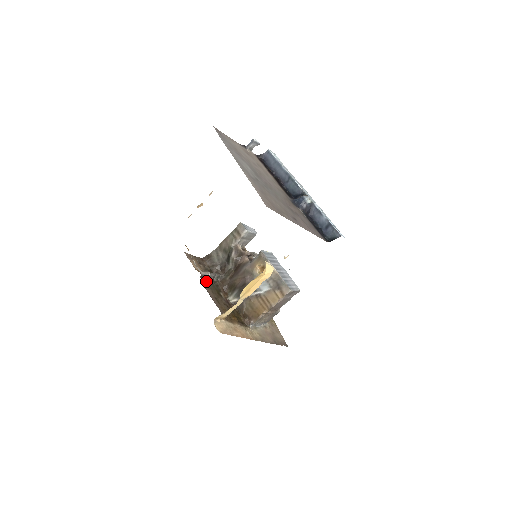
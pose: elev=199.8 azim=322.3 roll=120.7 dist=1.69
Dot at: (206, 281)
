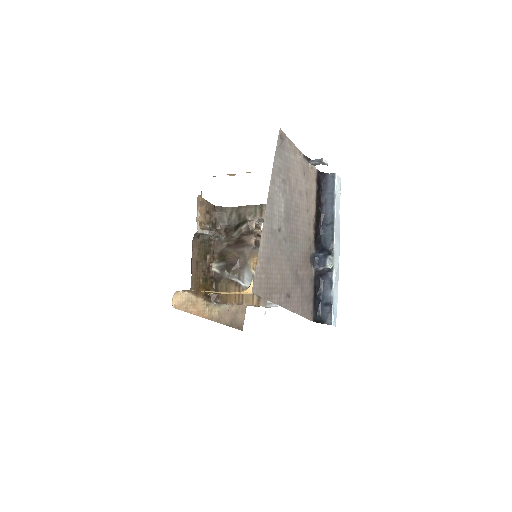
Dot at: (200, 238)
